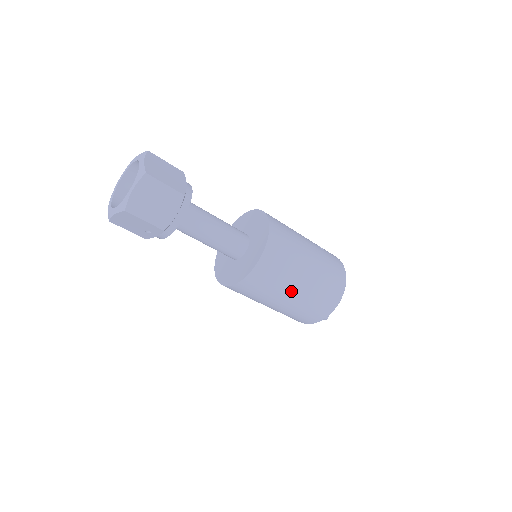
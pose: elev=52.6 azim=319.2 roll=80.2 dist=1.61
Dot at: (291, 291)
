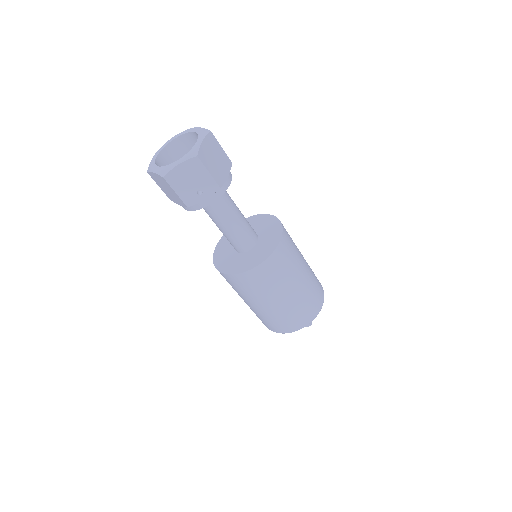
Dot at: (298, 278)
